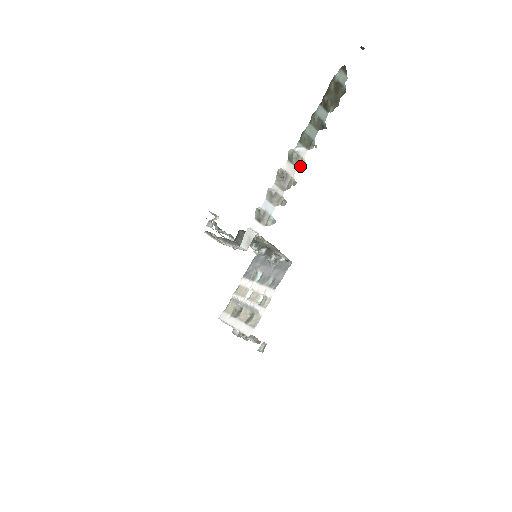
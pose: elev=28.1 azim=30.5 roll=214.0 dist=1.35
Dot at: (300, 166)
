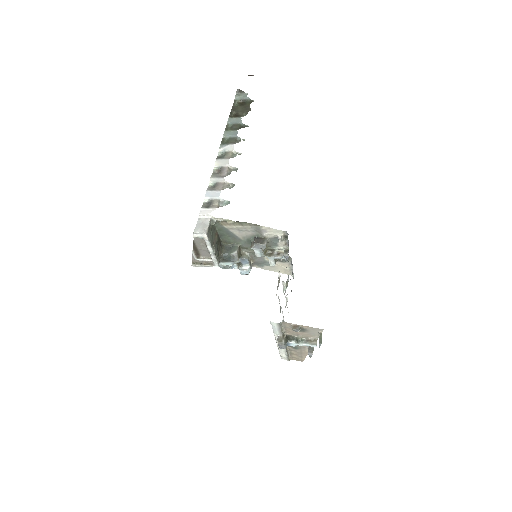
Dot at: occluded
